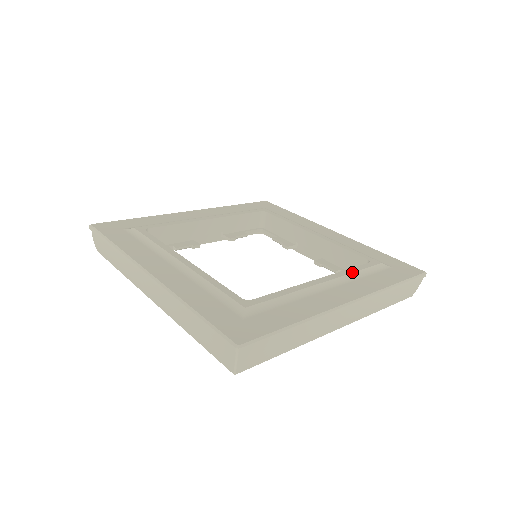
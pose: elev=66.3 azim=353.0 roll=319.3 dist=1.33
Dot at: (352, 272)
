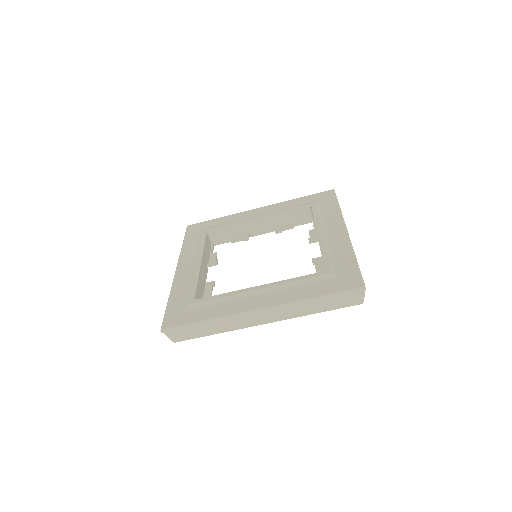
Dot at: (318, 218)
